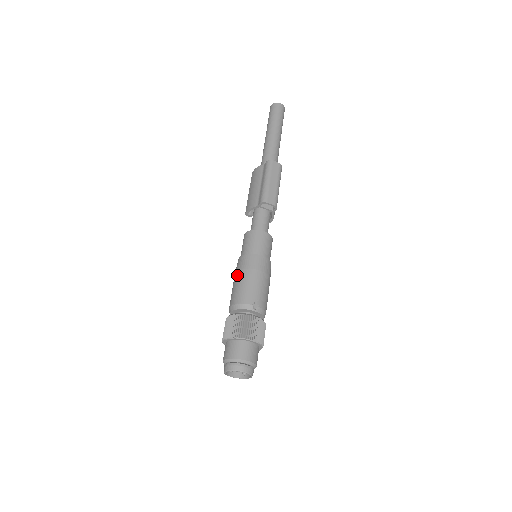
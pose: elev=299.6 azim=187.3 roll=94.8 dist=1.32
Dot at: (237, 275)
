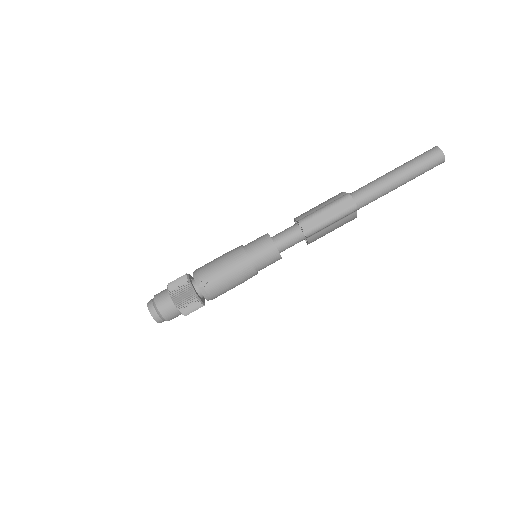
Dot at: (223, 254)
